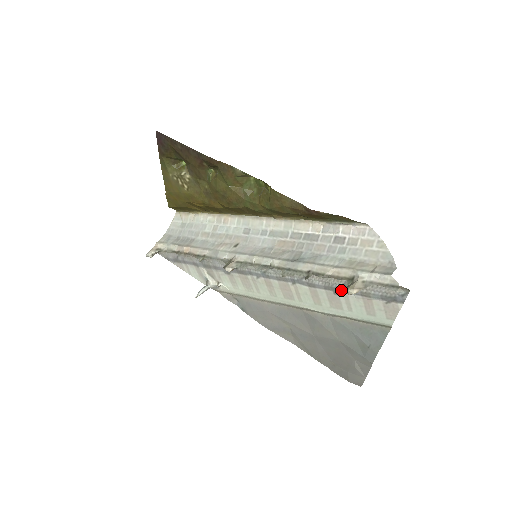
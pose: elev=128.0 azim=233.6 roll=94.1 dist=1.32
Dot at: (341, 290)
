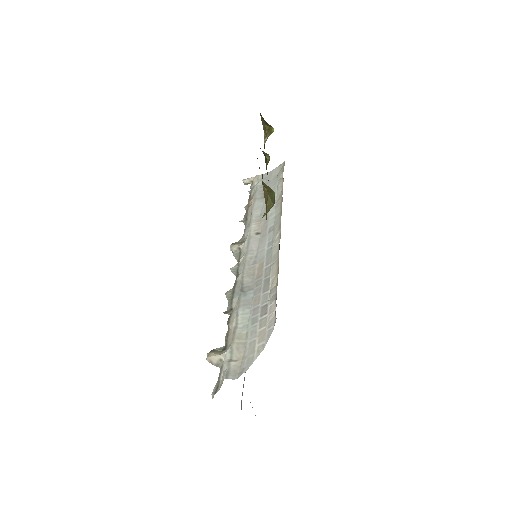
Dot at: occluded
